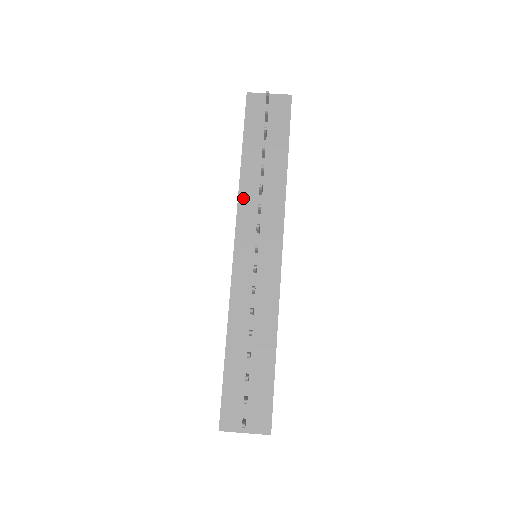
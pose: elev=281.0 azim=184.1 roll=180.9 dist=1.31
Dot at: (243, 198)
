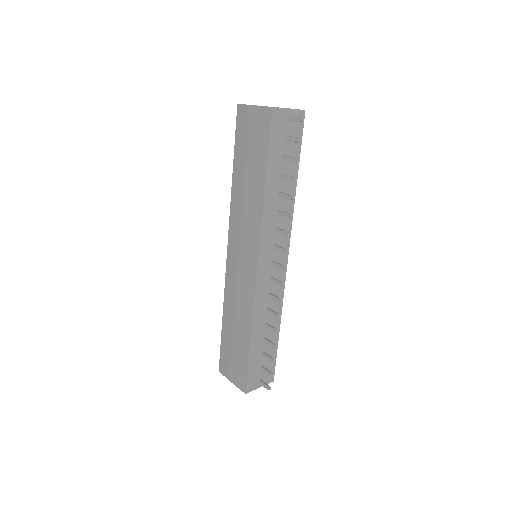
Dot at: (265, 220)
